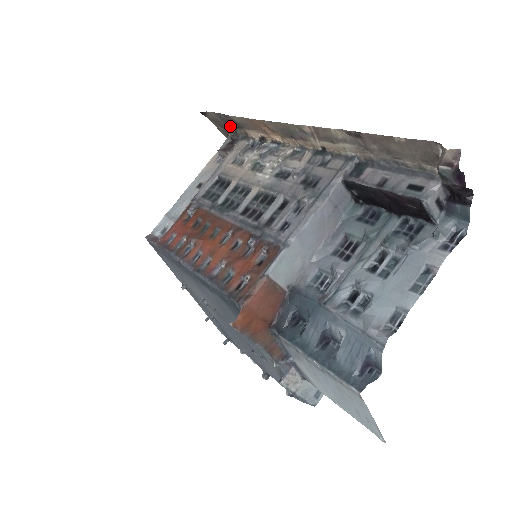
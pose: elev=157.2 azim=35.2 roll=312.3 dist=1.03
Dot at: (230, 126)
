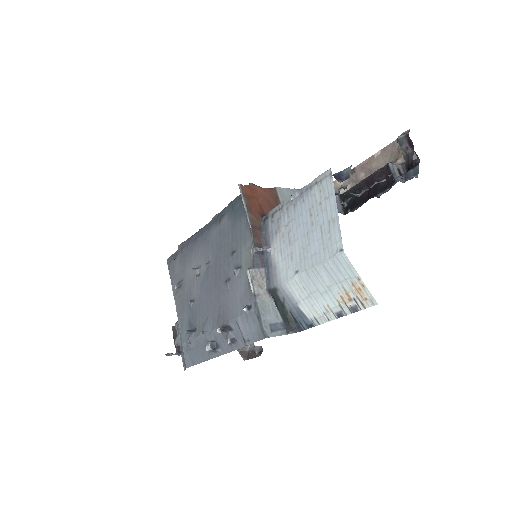
Dot at: occluded
